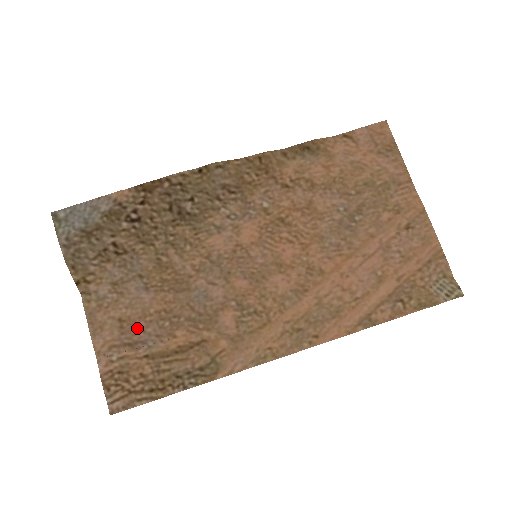
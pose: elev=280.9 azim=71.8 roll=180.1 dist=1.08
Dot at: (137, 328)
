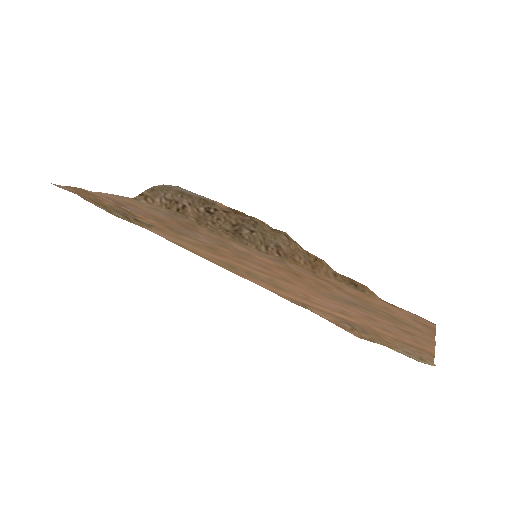
Dot at: (135, 208)
